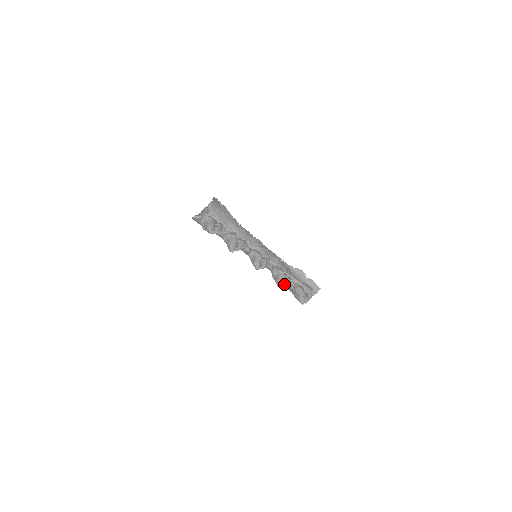
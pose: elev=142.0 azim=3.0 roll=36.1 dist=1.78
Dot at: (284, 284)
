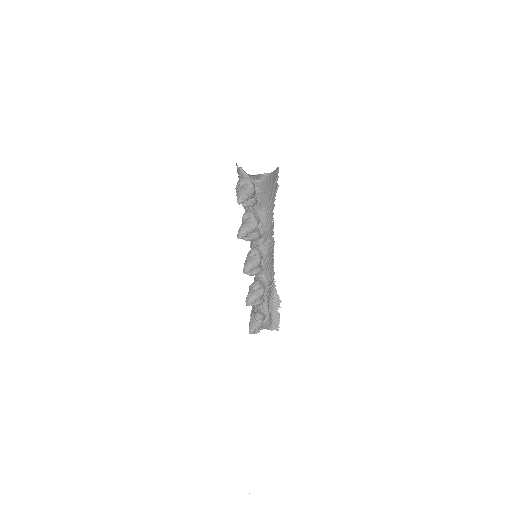
Dot at: (253, 304)
